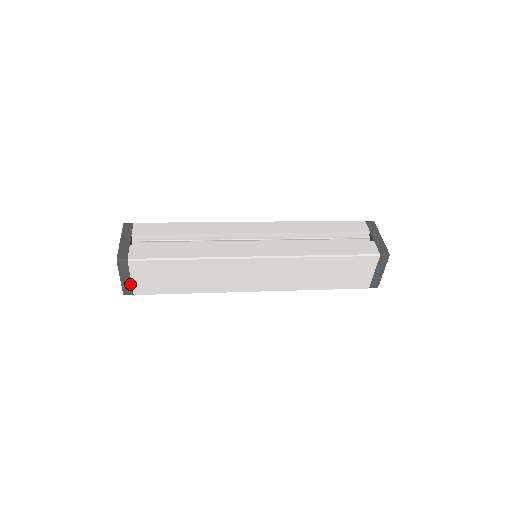
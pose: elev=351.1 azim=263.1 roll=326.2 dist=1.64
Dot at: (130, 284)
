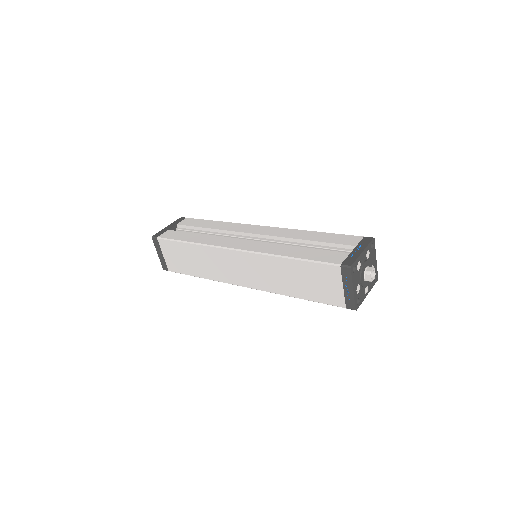
Dot at: (164, 260)
